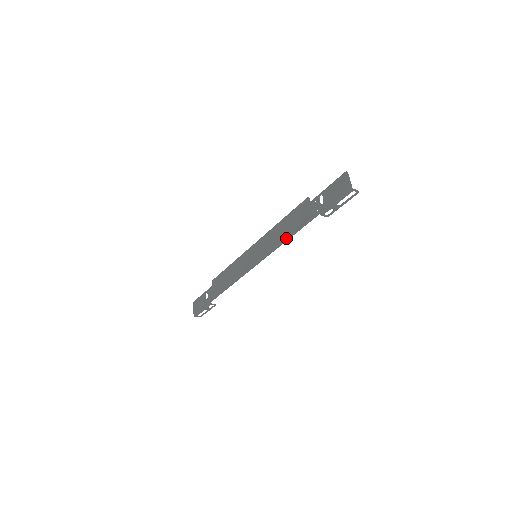
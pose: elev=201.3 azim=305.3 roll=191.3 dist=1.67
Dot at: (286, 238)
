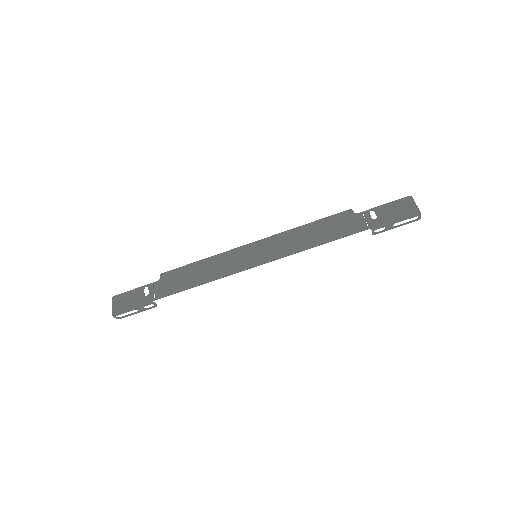
Dot at: (315, 244)
